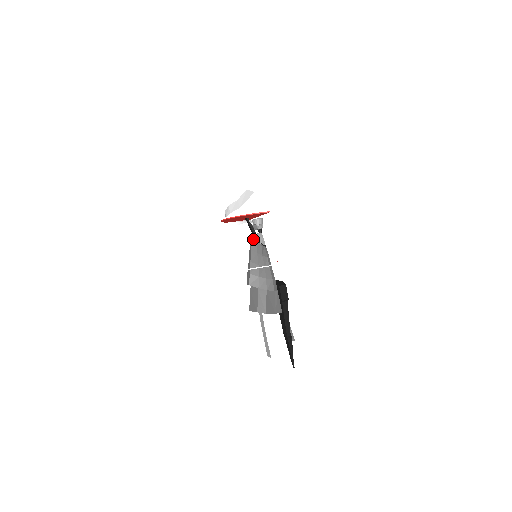
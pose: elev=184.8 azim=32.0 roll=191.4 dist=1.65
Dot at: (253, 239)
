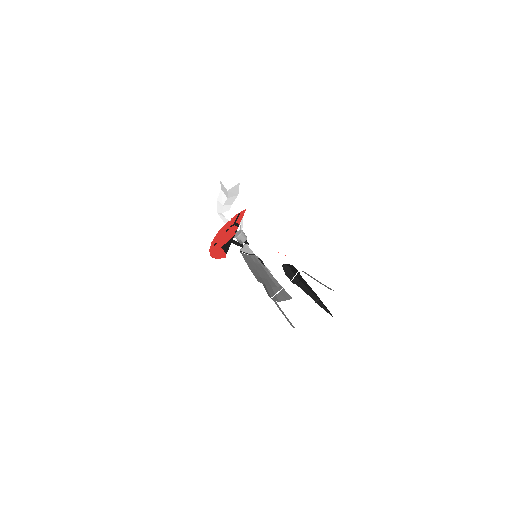
Dot at: occluded
